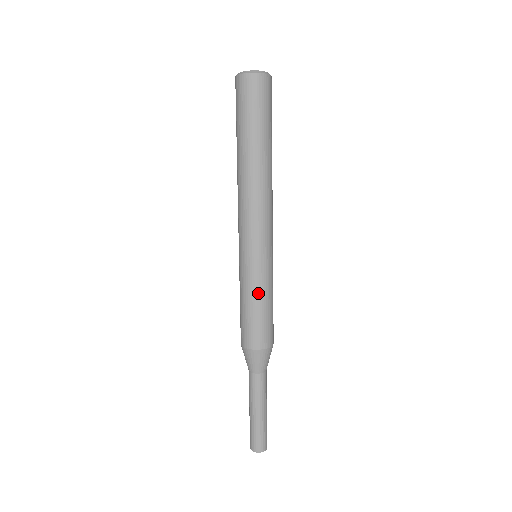
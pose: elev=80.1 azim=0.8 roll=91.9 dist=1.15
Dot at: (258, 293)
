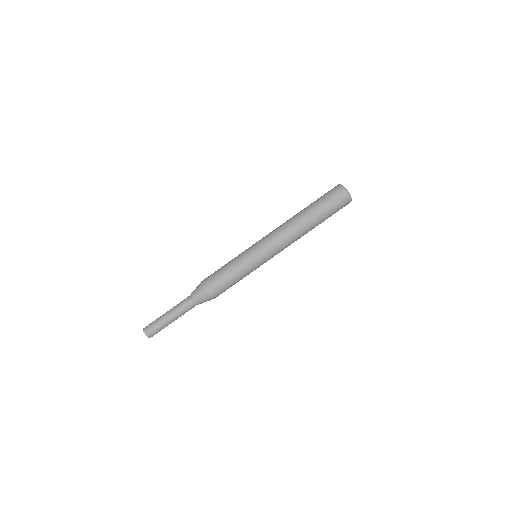
Dot at: (244, 276)
